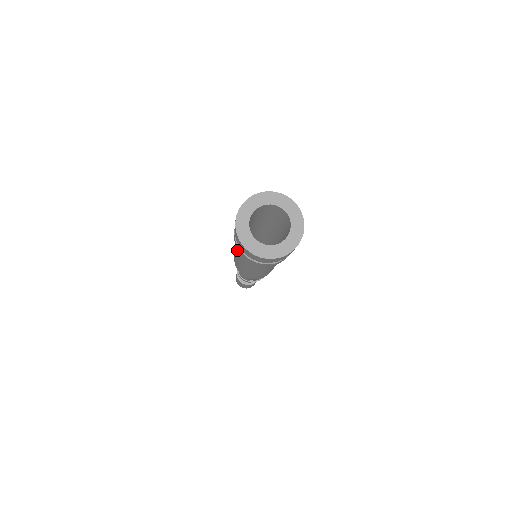
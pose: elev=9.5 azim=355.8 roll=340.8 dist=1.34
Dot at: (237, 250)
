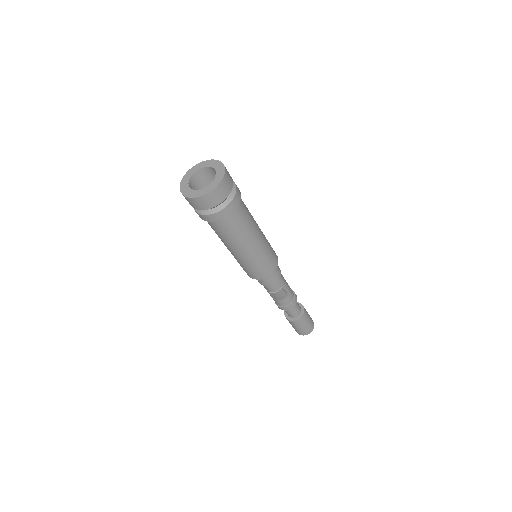
Dot at: occluded
